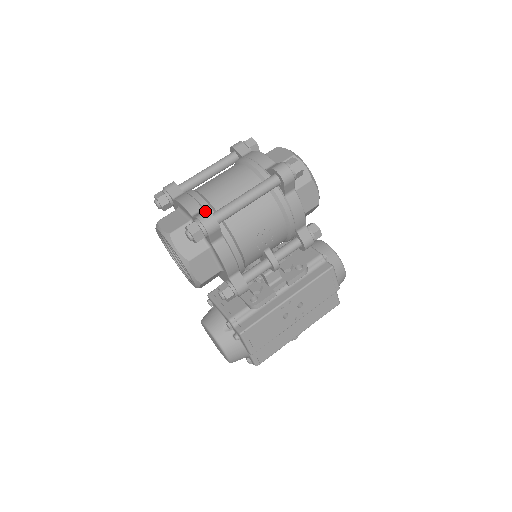
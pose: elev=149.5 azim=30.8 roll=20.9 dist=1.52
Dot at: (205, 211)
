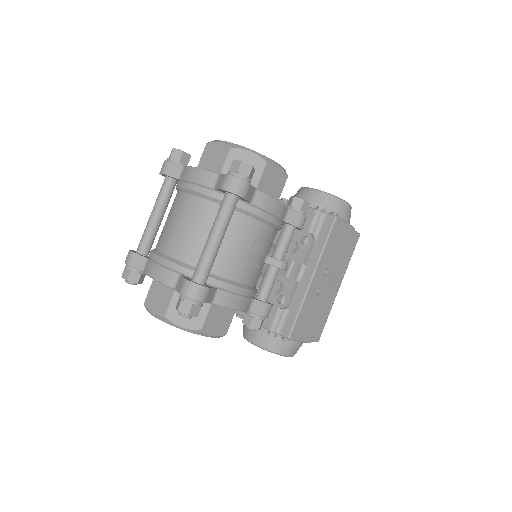
Dot at: (184, 282)
